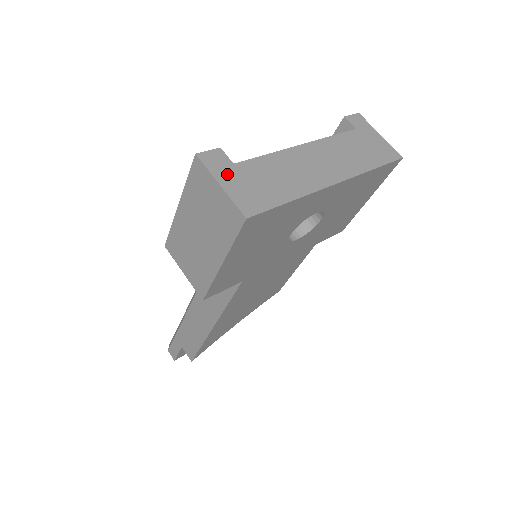
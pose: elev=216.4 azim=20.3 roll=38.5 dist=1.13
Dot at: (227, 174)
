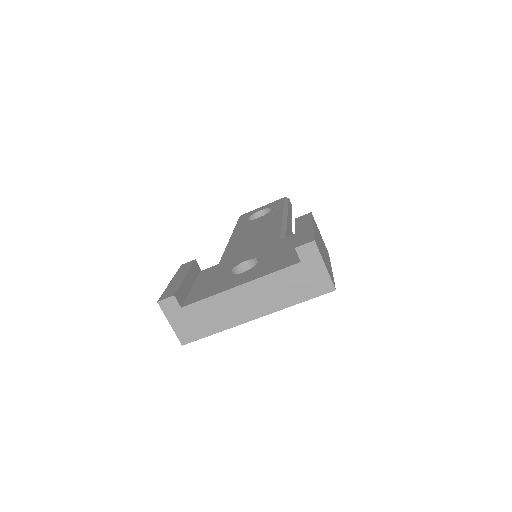
Dot at: (175, 316)
